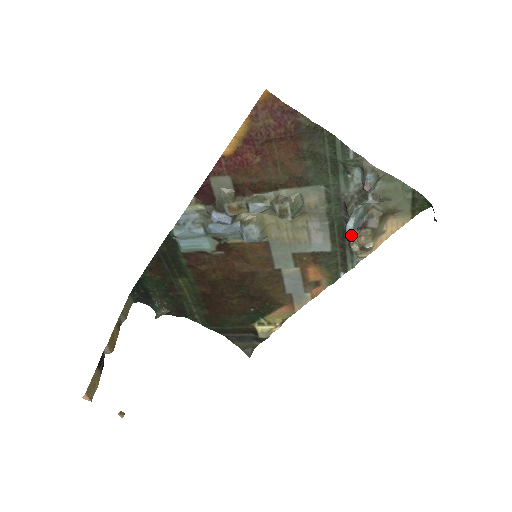
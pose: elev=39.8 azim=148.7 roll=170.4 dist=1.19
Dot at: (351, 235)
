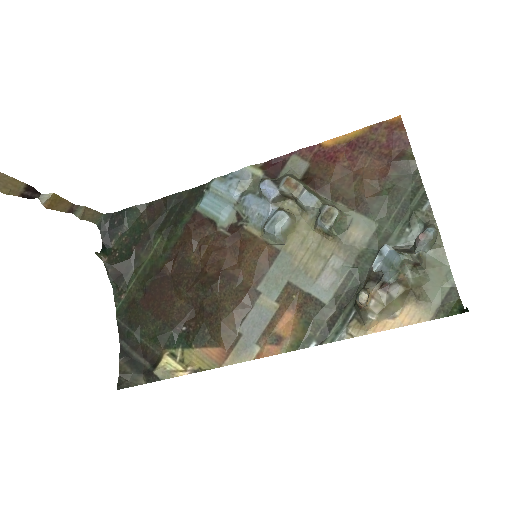
Dot at: (380, 260)
